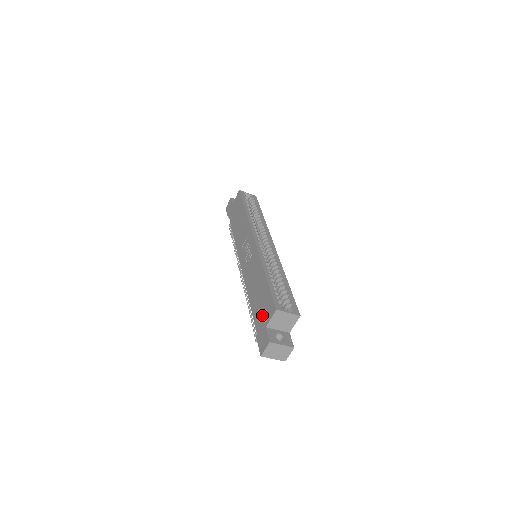
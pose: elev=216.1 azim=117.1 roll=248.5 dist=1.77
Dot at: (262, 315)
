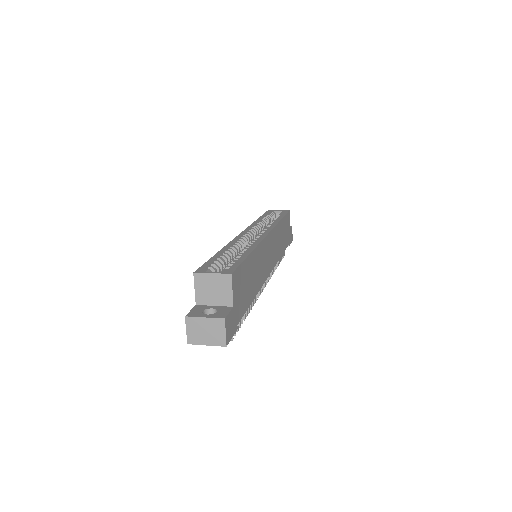
Dot at: occluded
